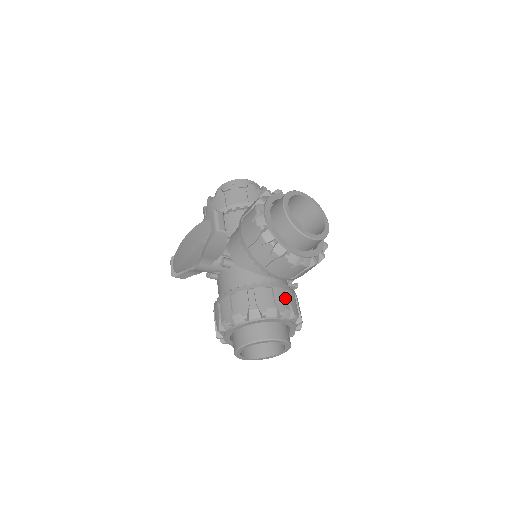
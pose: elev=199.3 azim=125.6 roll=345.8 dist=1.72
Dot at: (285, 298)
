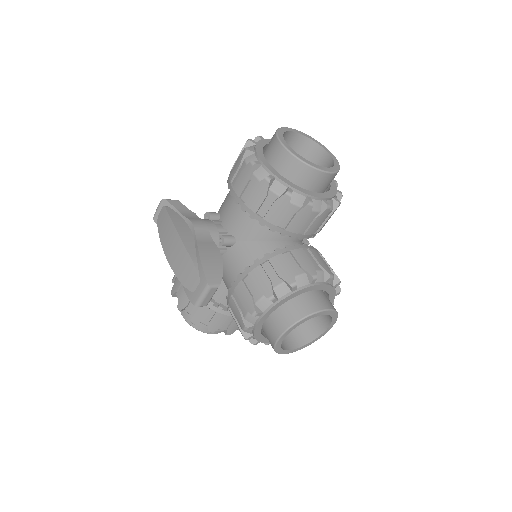
Dot at: occluded
